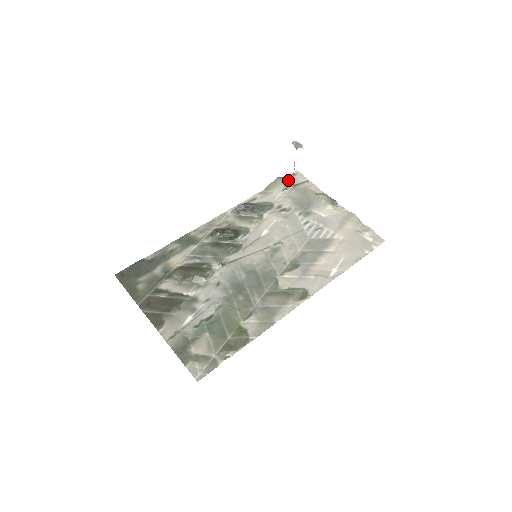
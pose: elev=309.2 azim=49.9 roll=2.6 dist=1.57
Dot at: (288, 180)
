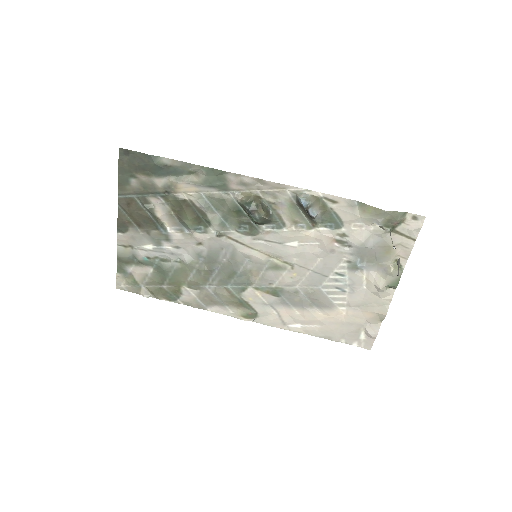
Dot at: (395, 221)
